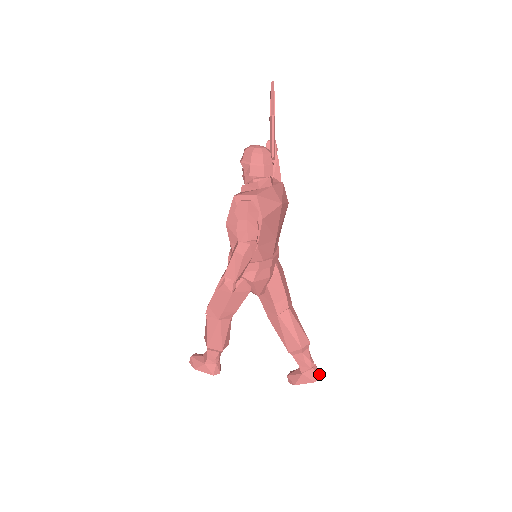
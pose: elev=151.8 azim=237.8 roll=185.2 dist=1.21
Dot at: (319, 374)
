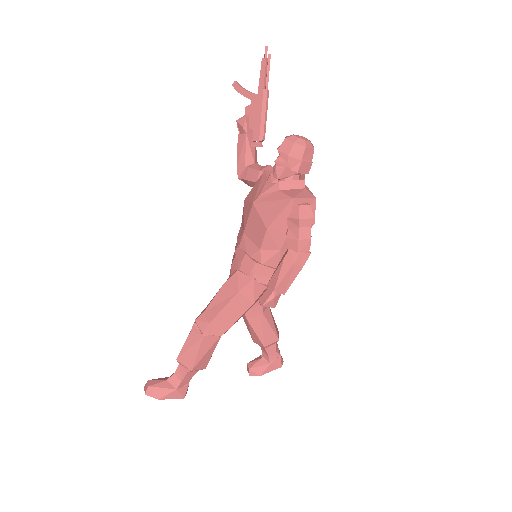
Dot at: (282, 358)
